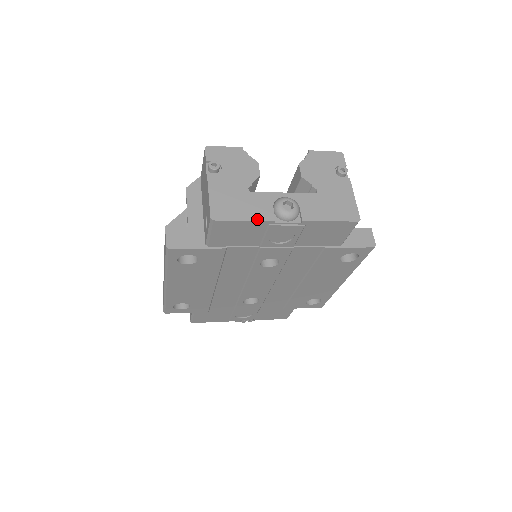
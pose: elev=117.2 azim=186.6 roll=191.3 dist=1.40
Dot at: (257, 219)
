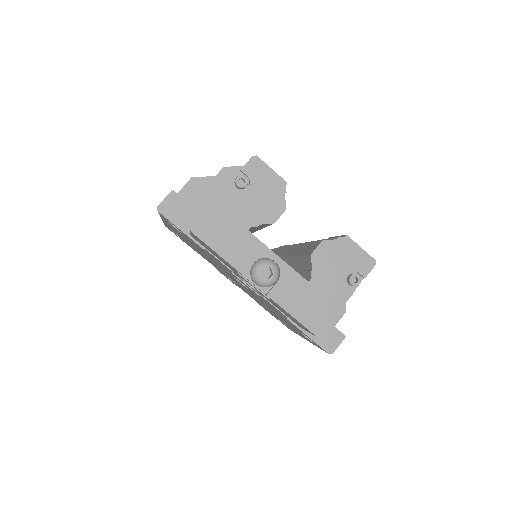
Dot at: (229, 261)
